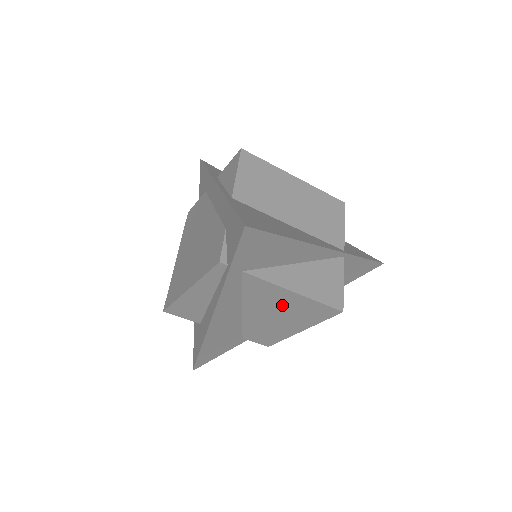
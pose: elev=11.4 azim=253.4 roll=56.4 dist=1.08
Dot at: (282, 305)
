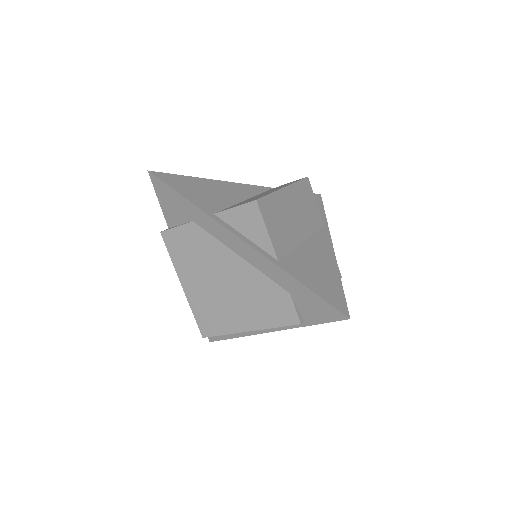
Dot at: occluded
